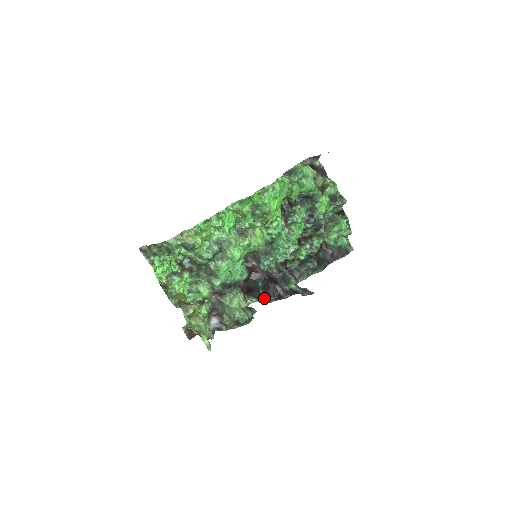
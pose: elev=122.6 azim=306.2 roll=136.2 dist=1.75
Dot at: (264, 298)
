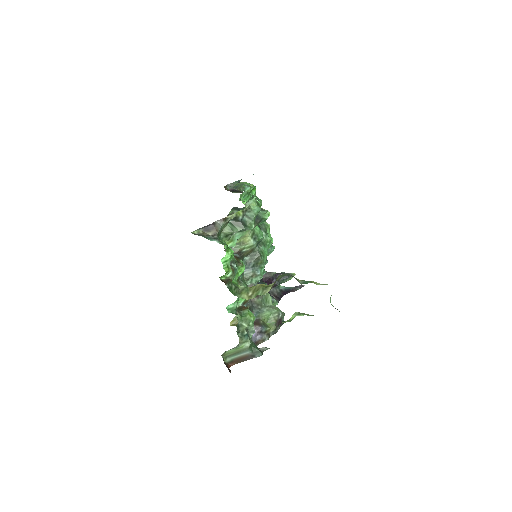
Dot at: (275, 299)
